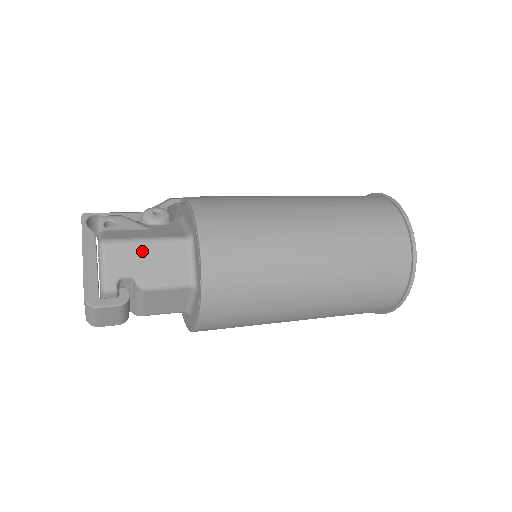
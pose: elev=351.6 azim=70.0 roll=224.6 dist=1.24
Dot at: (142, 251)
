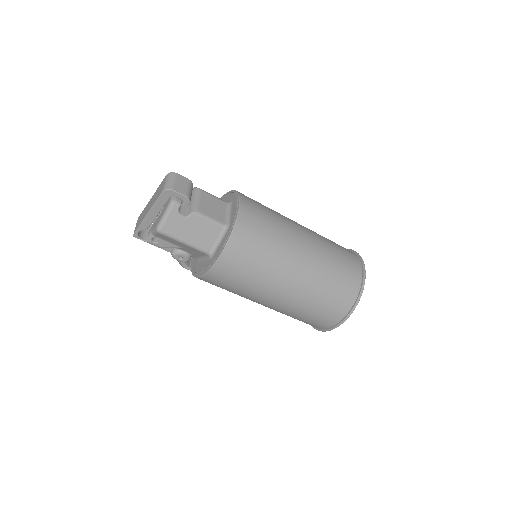
Dot at: occluded
